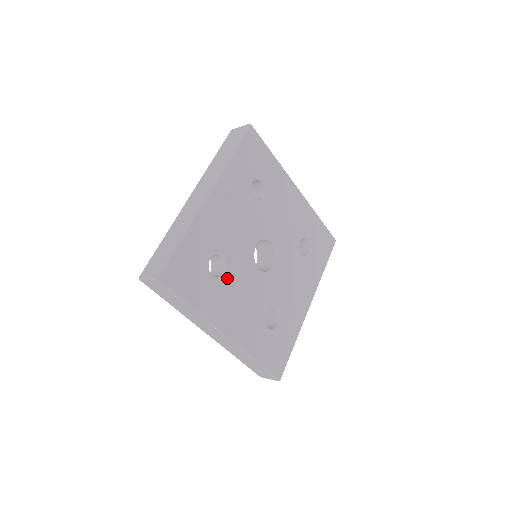
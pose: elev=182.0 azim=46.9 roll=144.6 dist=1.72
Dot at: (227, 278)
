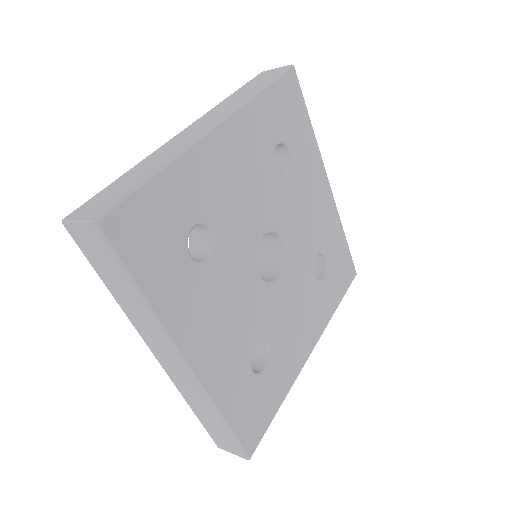
Dot at: (211, 268)
